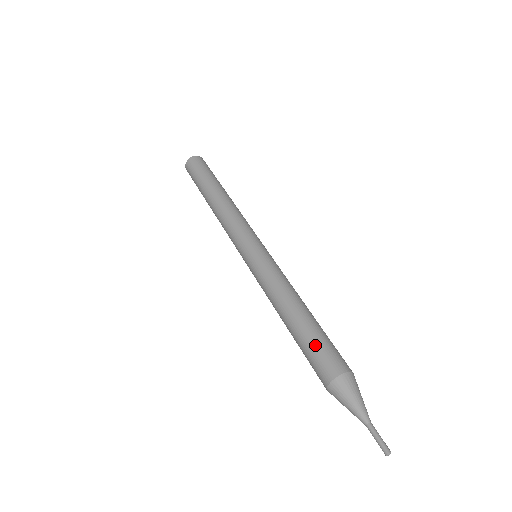
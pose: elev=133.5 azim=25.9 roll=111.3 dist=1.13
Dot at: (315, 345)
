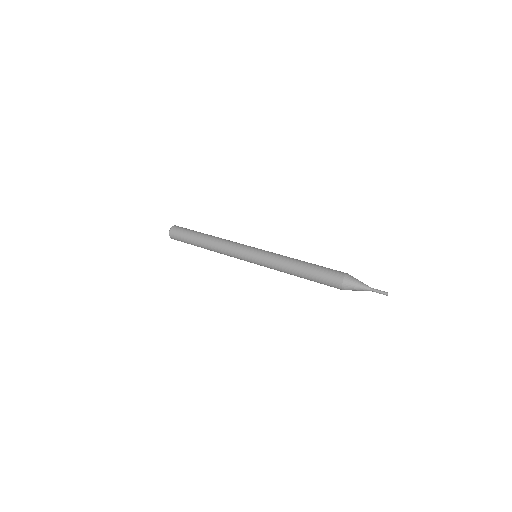
Dot at: (321, 278)
